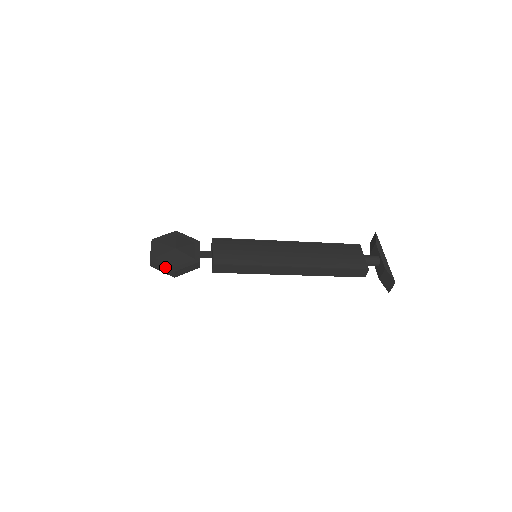
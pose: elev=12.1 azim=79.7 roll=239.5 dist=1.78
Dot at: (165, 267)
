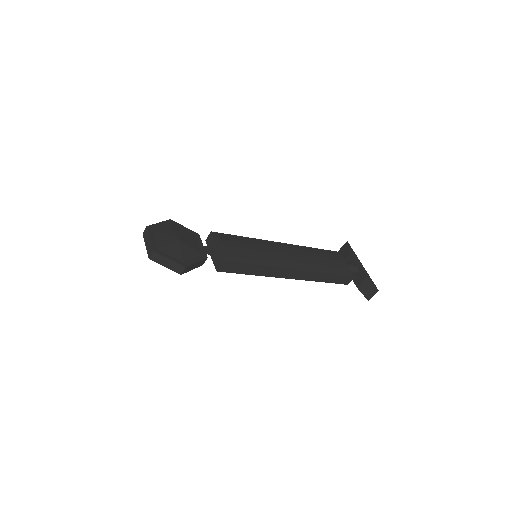
Dot at: (173, 261)
